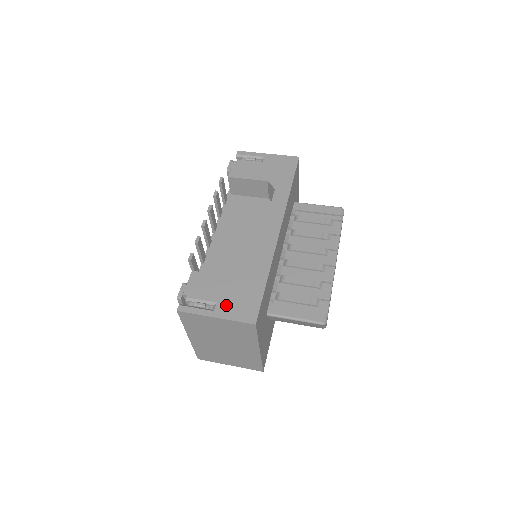
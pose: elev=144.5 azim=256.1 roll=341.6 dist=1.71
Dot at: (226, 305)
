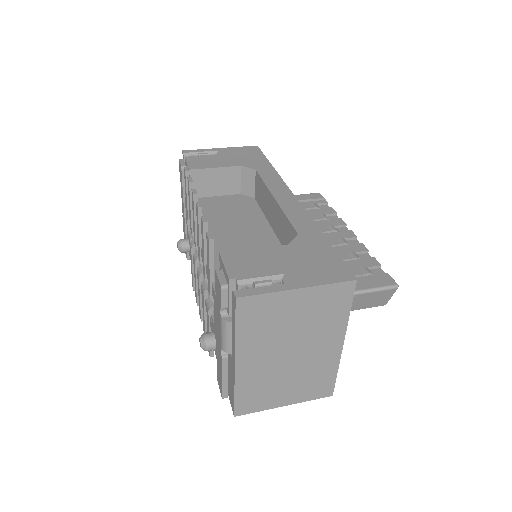
Dot at: (300, 272)
